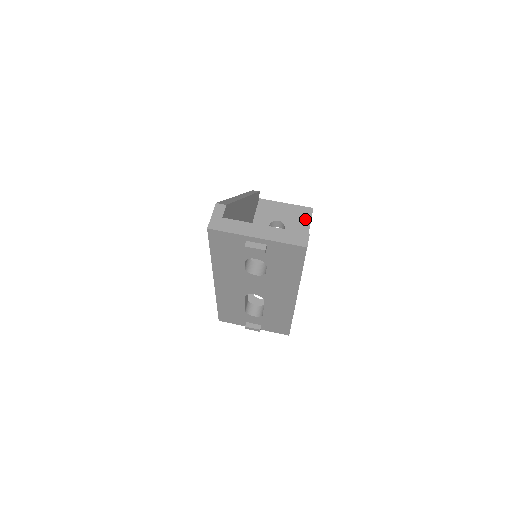
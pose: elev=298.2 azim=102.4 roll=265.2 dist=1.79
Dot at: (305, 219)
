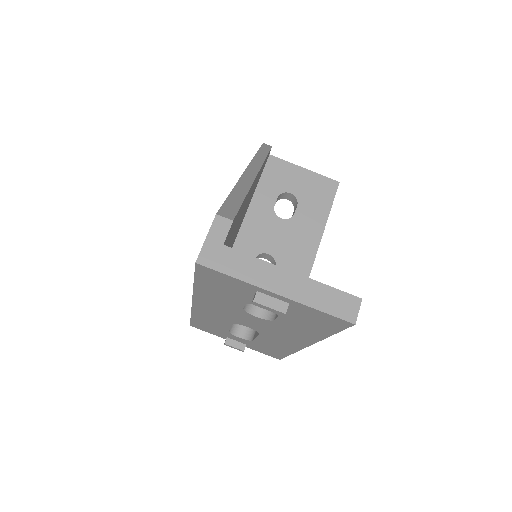
Dot at: (326, 197)
